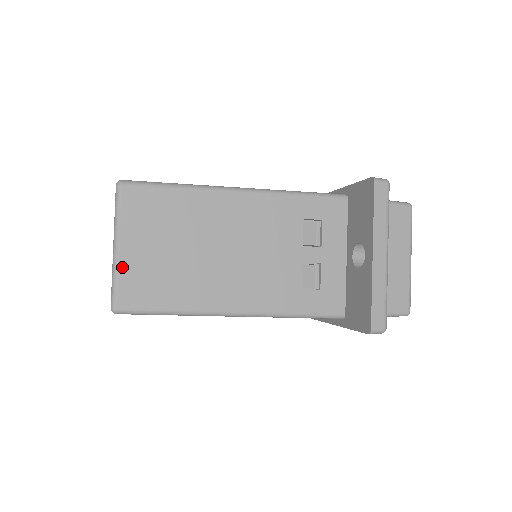
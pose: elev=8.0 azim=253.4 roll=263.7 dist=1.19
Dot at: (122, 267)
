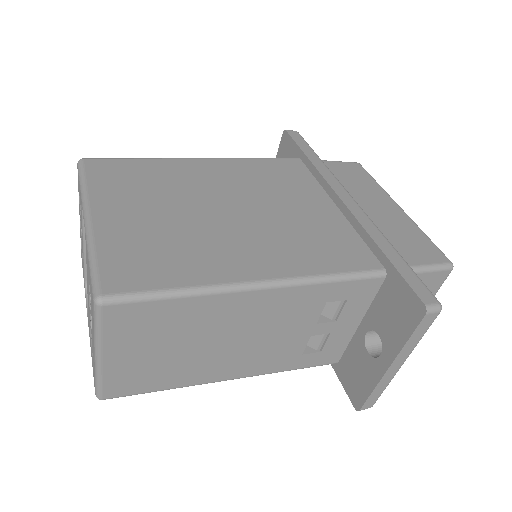
Dot at: (107, 372)
